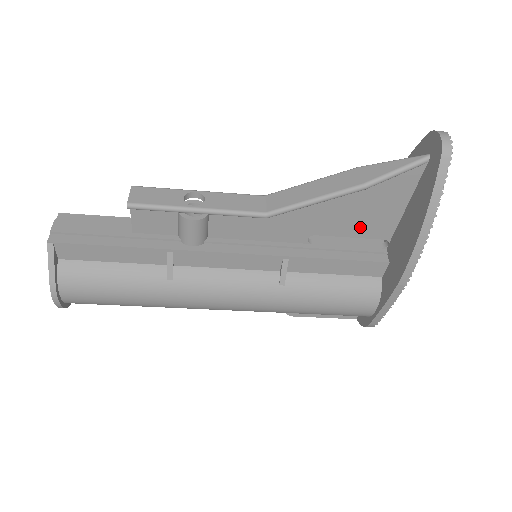
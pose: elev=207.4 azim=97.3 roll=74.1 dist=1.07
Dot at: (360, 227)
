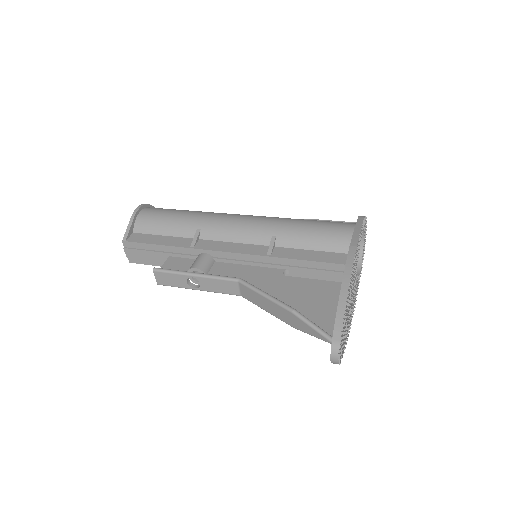
Dot at: occluded
